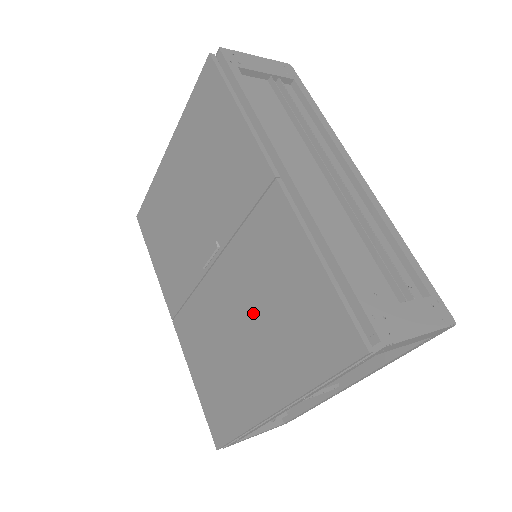
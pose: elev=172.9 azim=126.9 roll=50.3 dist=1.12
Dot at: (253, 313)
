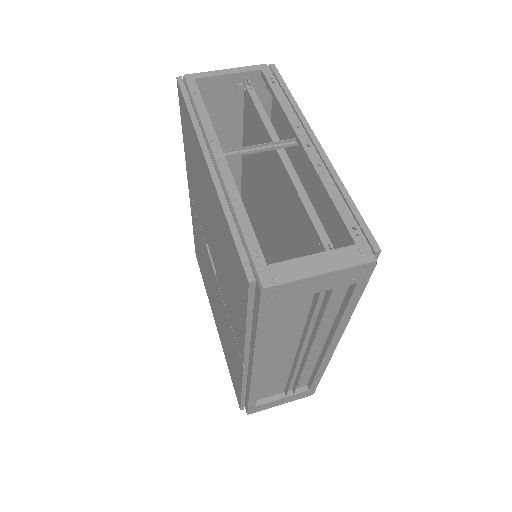
Dot at: (219, 314)
